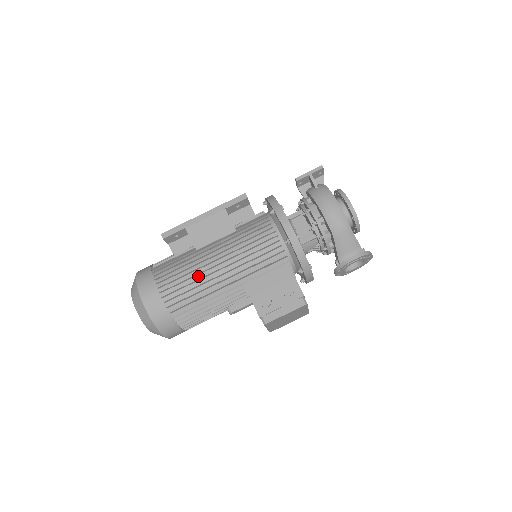
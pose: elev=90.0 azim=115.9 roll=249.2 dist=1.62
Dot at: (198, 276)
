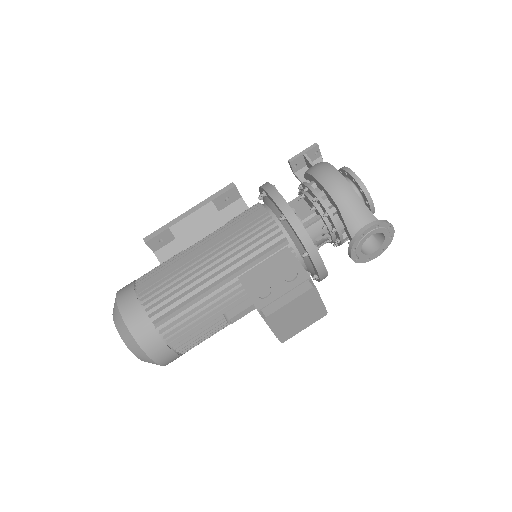
Dot at: (184, 276)
